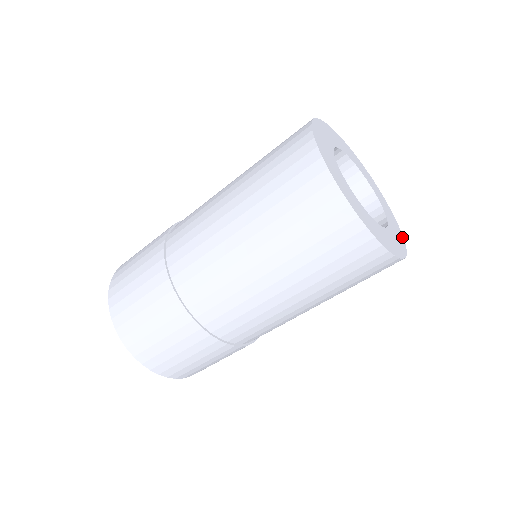
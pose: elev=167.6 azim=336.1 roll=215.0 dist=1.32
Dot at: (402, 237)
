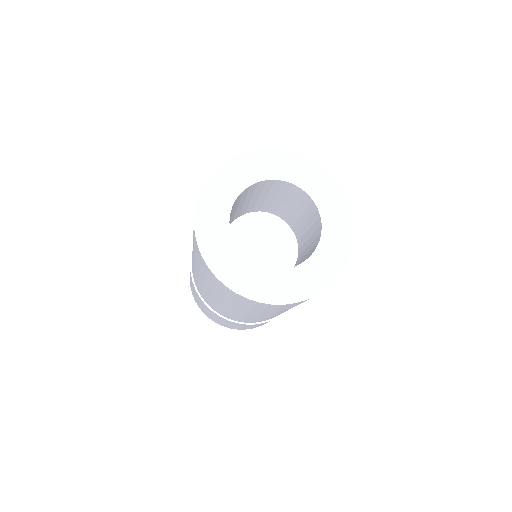
Dot at: (319, 289)
